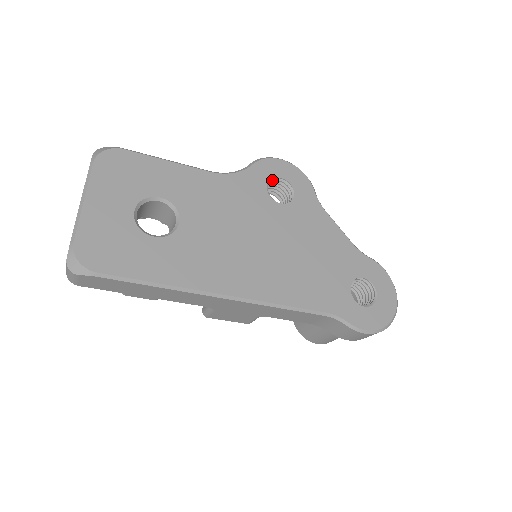
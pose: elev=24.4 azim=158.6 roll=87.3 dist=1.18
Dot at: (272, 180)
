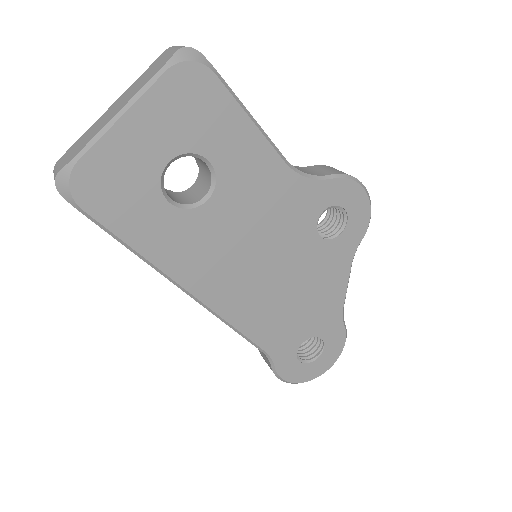
Dot at: (335, 206)
